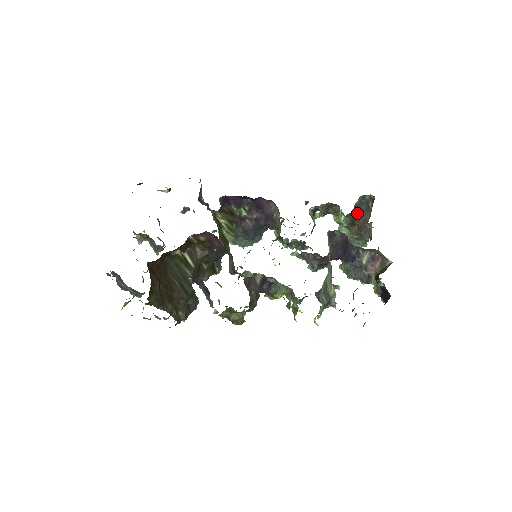
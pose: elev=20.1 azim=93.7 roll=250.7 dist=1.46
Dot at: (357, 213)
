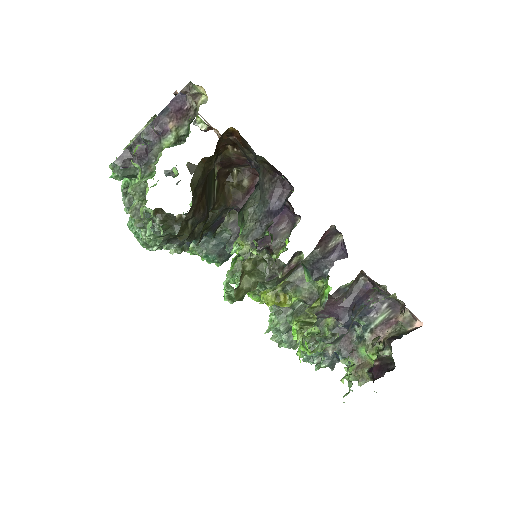
Dot at: occluded
